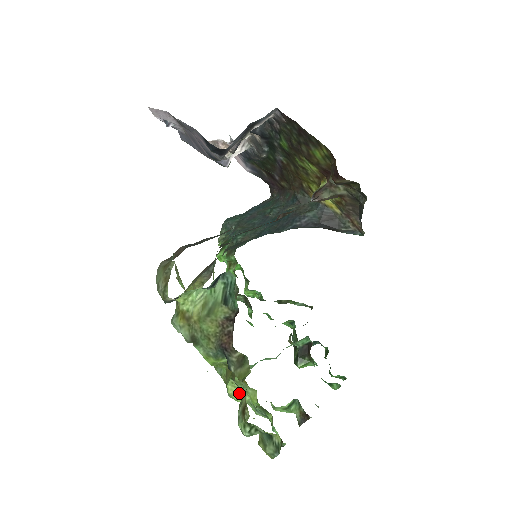
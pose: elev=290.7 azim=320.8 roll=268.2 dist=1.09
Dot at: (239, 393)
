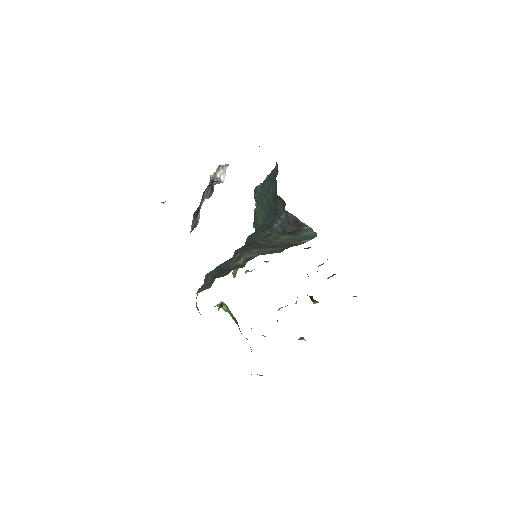
Dot at: occluded
